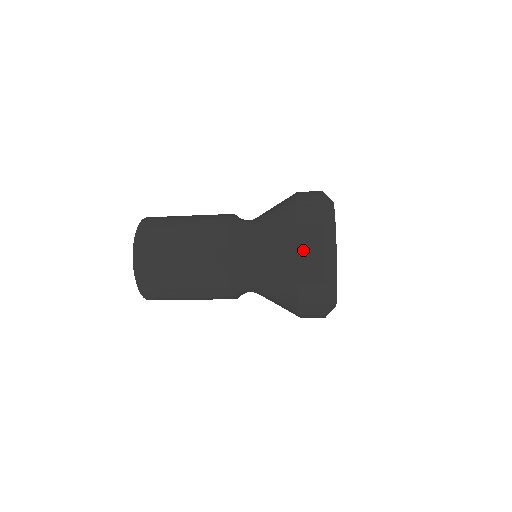
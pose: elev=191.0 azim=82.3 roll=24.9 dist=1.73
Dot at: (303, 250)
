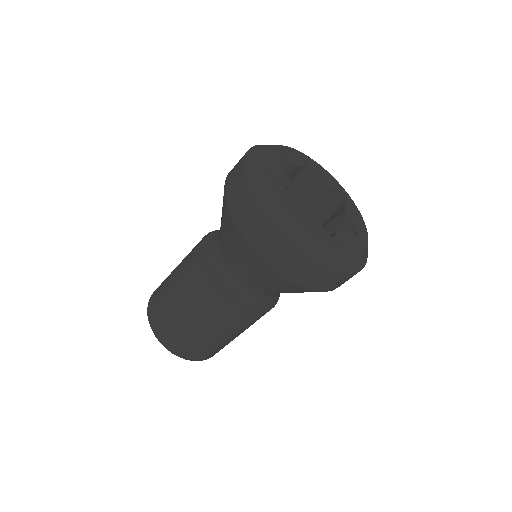
Dot at: (230, 173)
